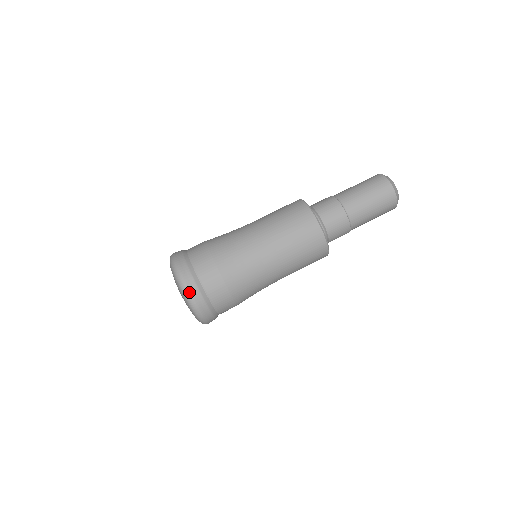
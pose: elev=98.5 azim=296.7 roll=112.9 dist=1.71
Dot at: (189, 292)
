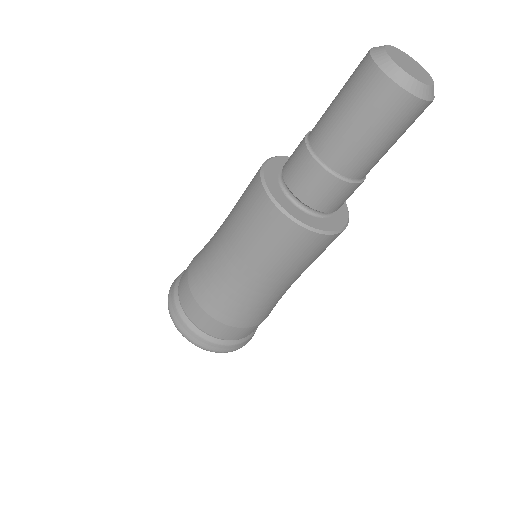
Dot at: (202, 347)
